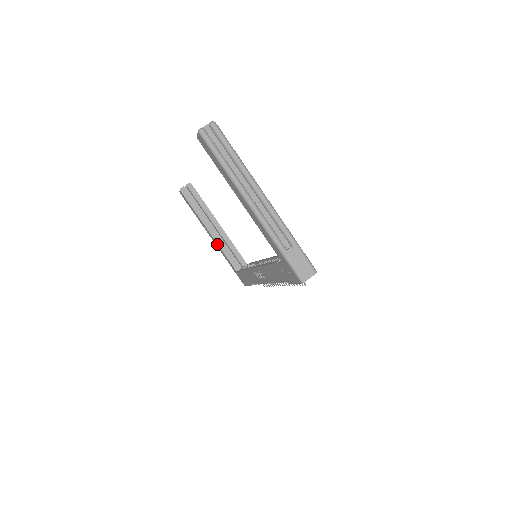
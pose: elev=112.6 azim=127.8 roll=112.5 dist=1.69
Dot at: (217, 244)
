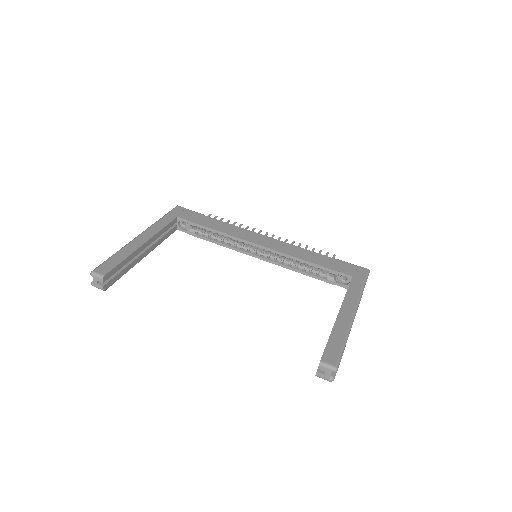
Dot at: (154, 248)
